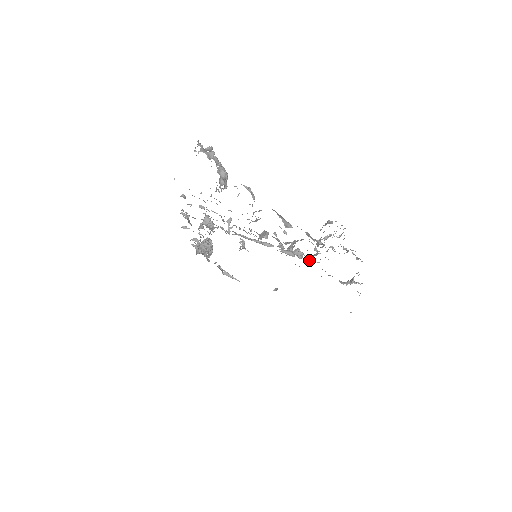
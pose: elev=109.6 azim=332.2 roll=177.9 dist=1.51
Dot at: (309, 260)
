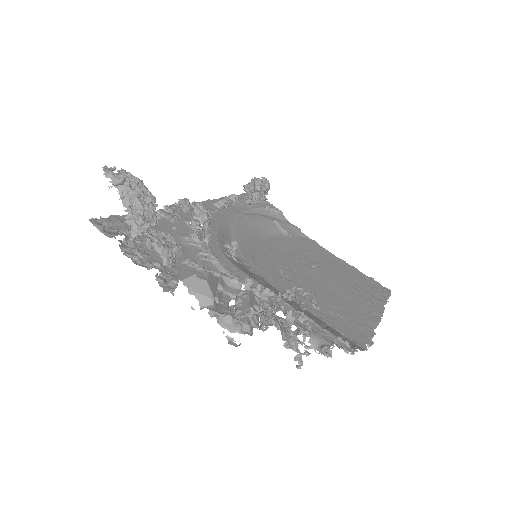
Dot at: occluded
